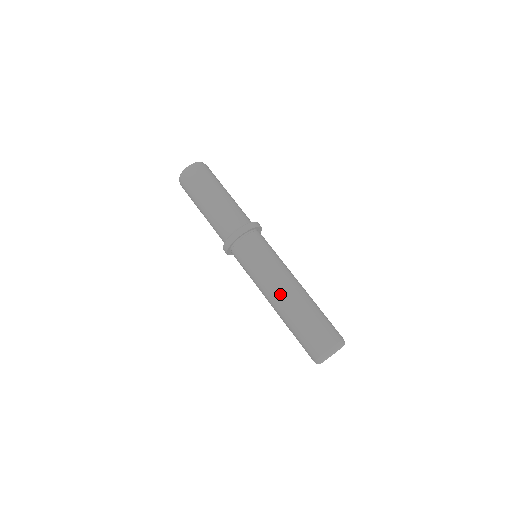
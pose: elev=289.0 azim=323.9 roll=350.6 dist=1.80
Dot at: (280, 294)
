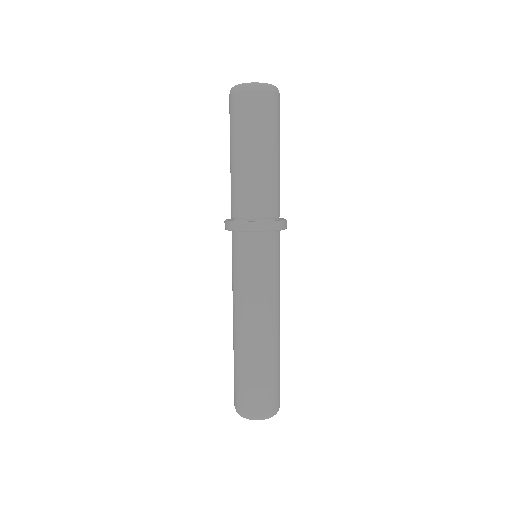
Dot at: (258, 327)
